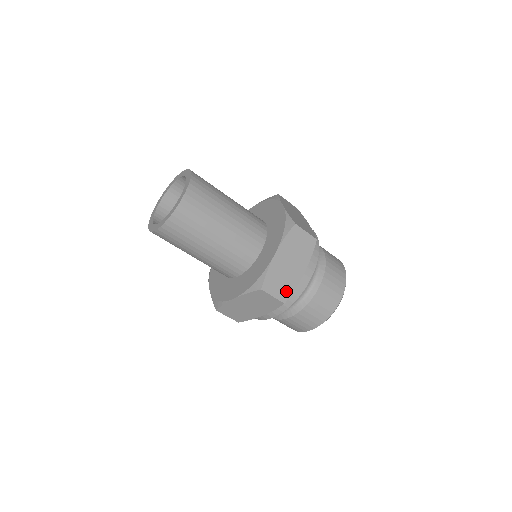
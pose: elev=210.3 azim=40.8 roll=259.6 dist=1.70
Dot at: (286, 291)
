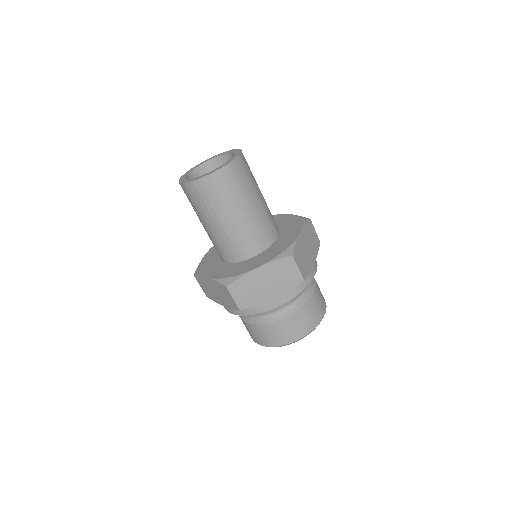
Dot at: (305, 270)
